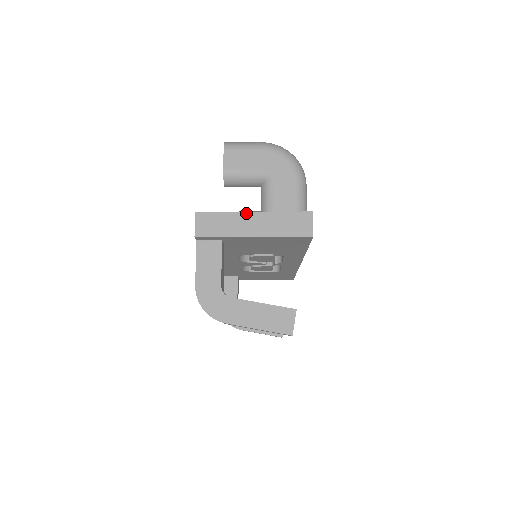
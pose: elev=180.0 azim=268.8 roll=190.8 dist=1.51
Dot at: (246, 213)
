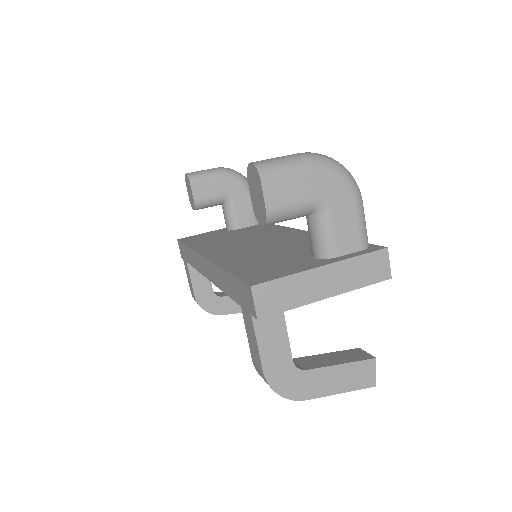
Dot at: (314, 270)
